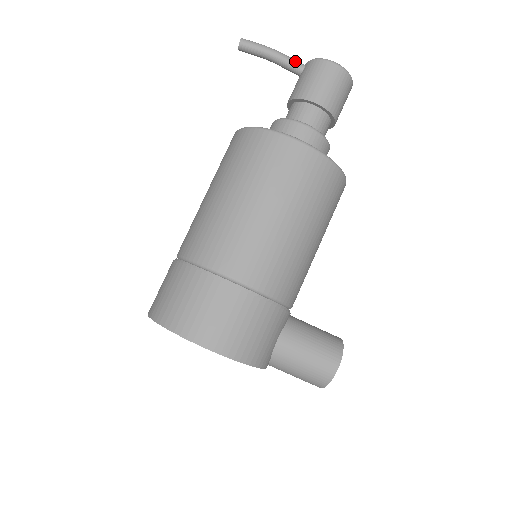
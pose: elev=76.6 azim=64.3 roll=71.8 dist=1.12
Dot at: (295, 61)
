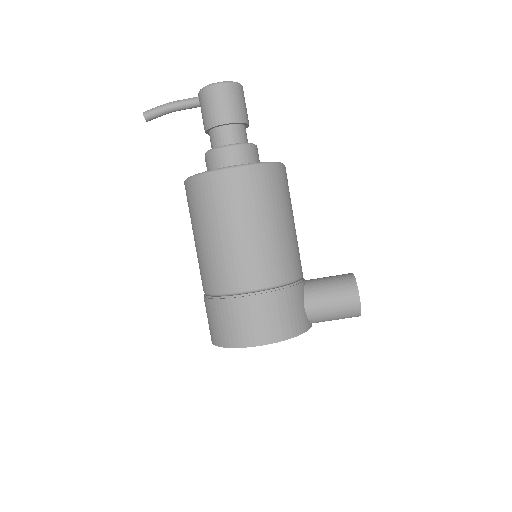
Dot at: (189, 100)
